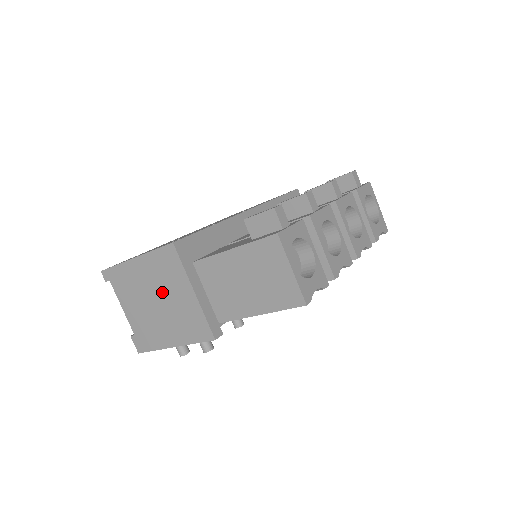
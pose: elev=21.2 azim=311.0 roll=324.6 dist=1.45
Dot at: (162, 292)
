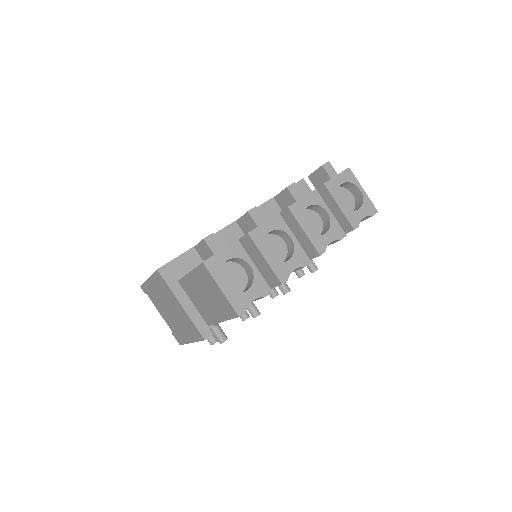
Dot at: (169, 304)
